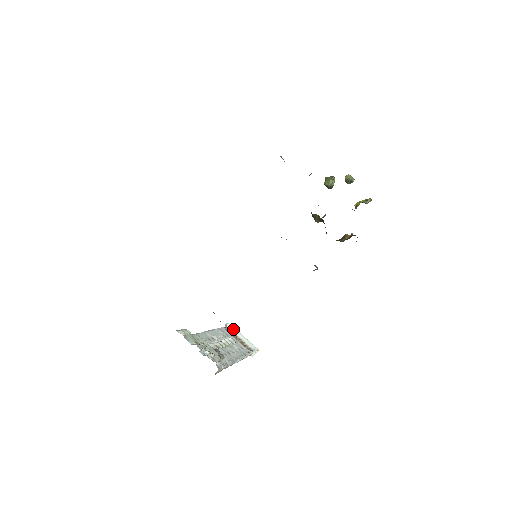
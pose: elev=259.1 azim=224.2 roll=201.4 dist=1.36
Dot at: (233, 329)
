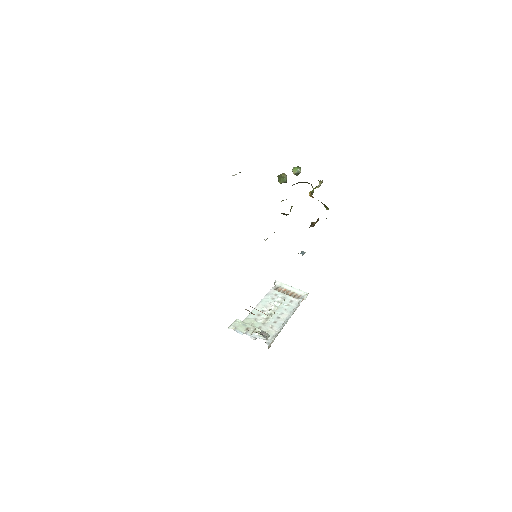
Dot at: (281, 284)
